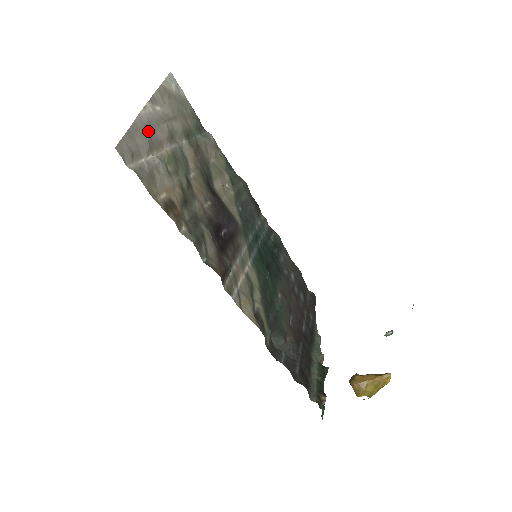
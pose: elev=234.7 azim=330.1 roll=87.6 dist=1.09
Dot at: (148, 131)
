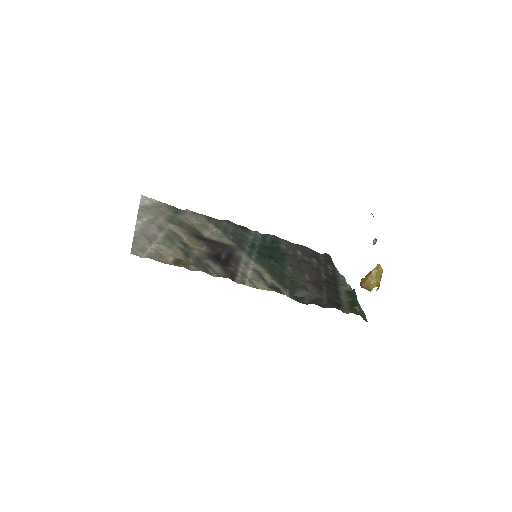
Dot at: (144, 235)
